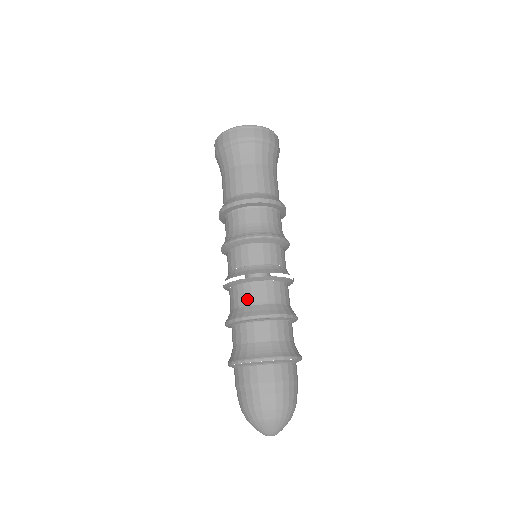
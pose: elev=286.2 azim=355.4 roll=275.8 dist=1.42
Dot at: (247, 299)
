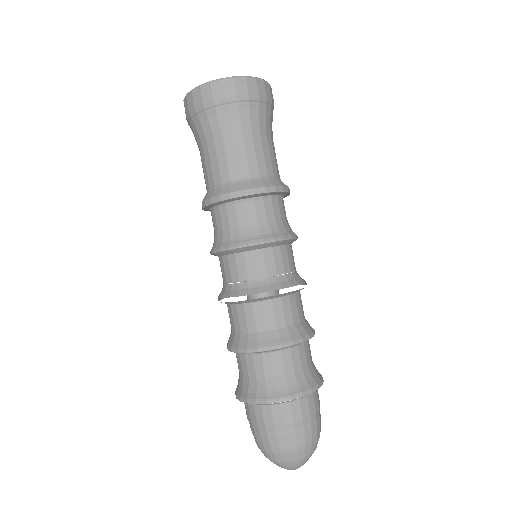
Dot at: (259, 323)
